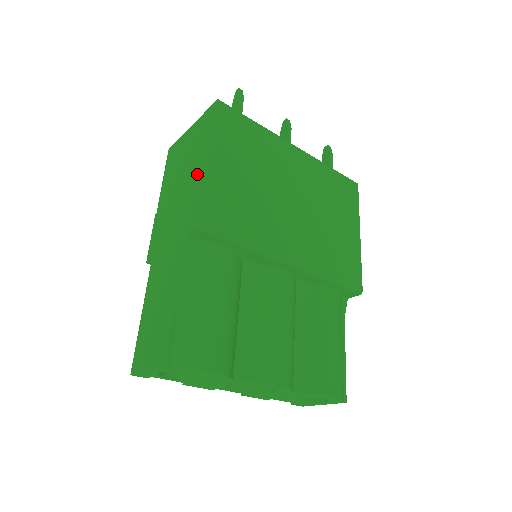
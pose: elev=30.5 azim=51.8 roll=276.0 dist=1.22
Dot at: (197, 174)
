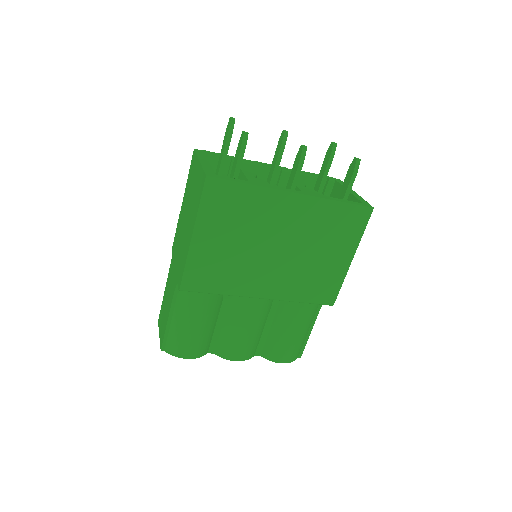
Dot at: (188, 235)
